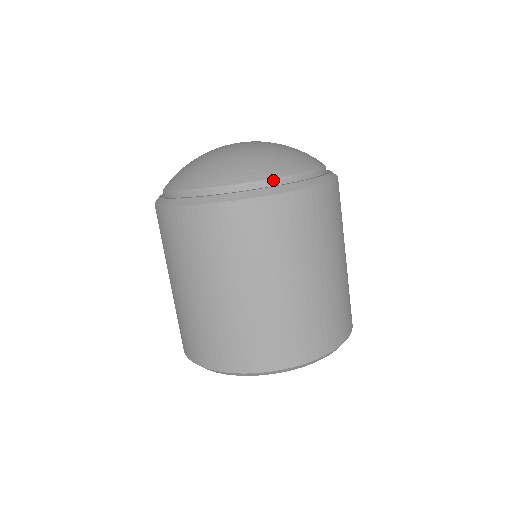
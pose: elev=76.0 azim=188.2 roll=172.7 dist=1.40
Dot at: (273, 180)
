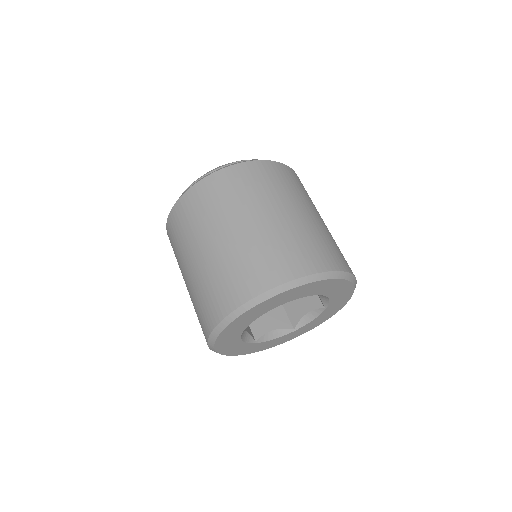
Dot at: occluded
